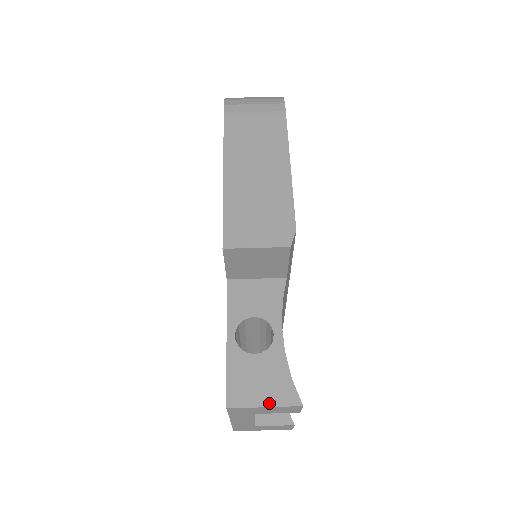
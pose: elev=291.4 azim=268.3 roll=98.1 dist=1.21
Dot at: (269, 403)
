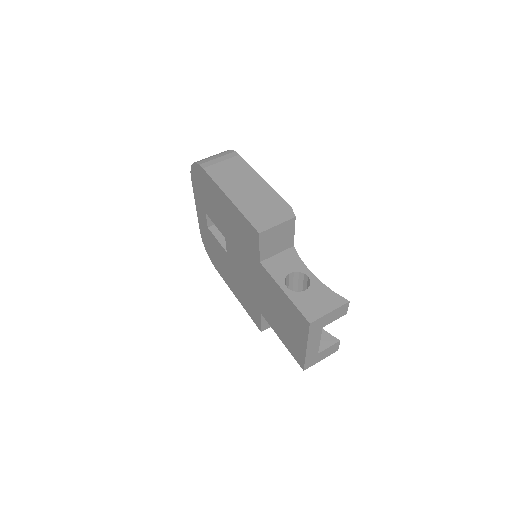
Dot at: (331, 309)
